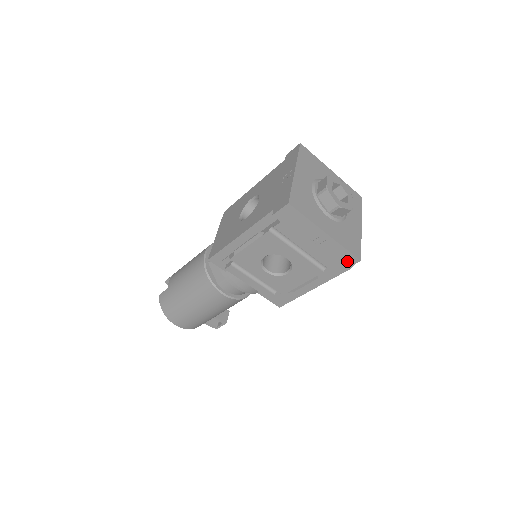
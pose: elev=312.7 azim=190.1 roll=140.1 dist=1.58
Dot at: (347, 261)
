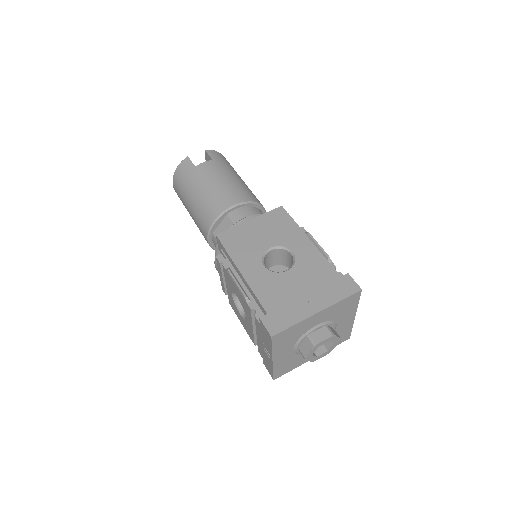
Dot at: (268, 369)
